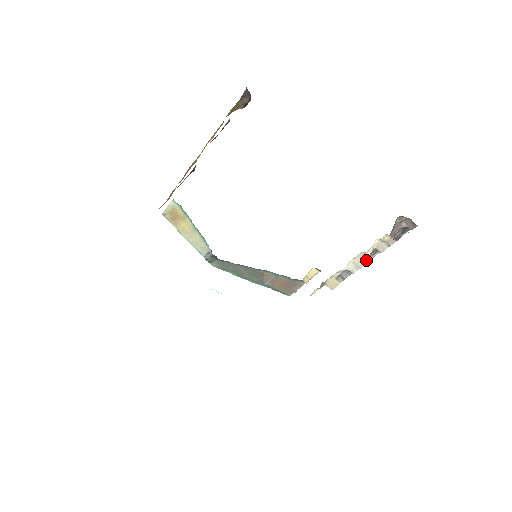
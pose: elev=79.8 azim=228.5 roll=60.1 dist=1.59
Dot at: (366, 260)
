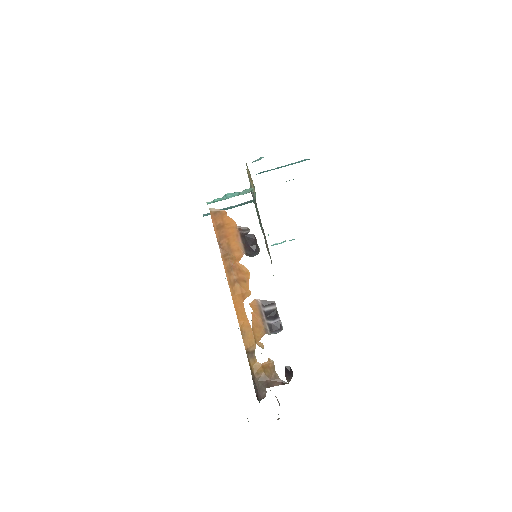
Dot at: occluded
